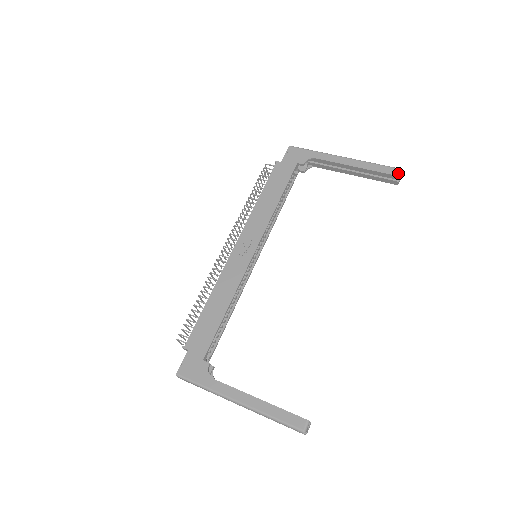
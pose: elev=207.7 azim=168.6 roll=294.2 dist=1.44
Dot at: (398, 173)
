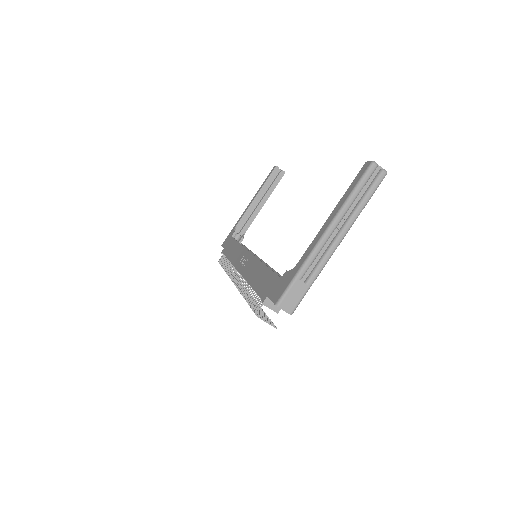
Dot at: (274, 167)
